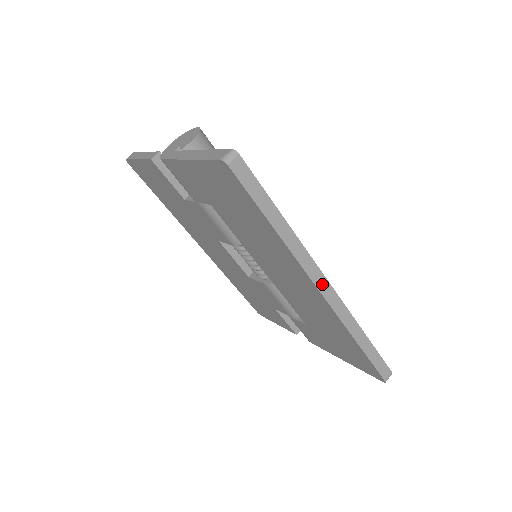
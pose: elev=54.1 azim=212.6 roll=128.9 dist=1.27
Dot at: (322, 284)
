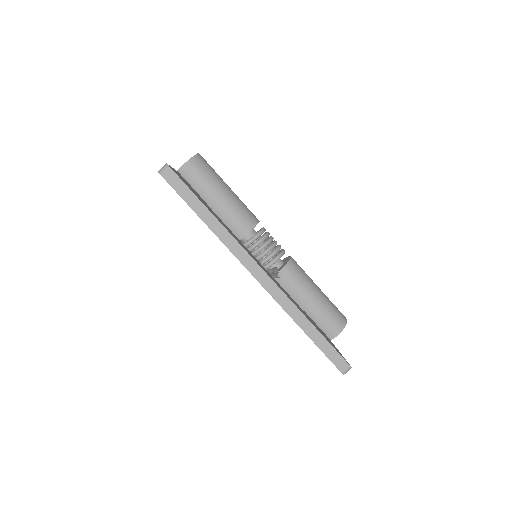
Dot at: (256, 270)
